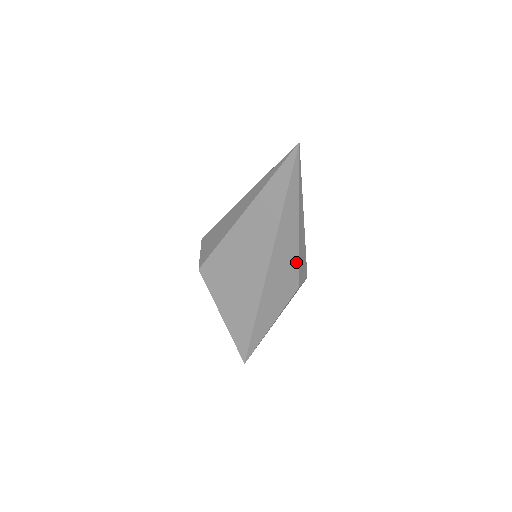
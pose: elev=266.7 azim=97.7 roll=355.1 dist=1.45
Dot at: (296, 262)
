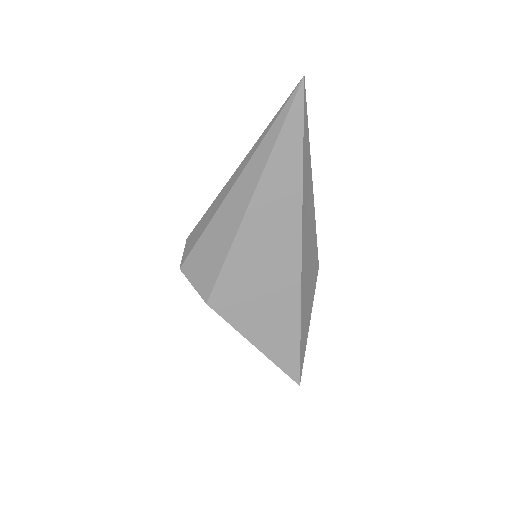
Dot at: (315, 236)
